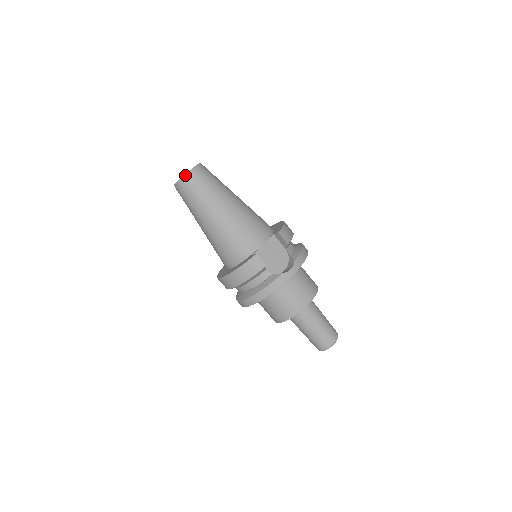
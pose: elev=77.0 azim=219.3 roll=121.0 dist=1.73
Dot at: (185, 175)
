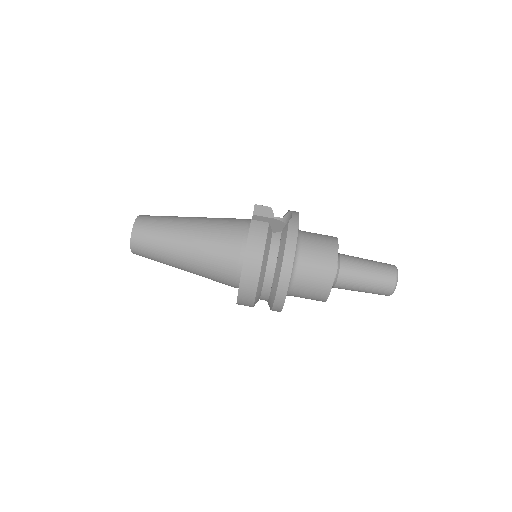
Dot at: (134, 224)
